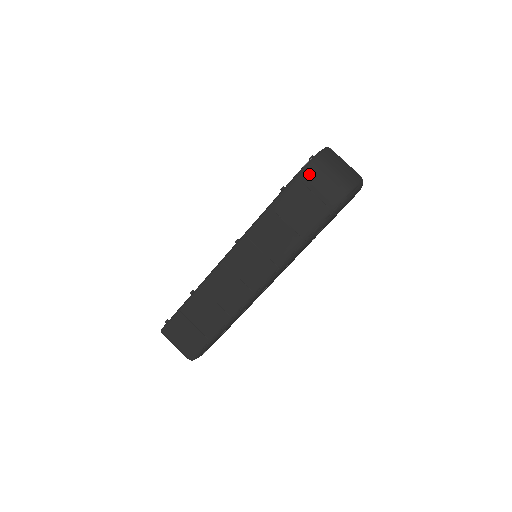
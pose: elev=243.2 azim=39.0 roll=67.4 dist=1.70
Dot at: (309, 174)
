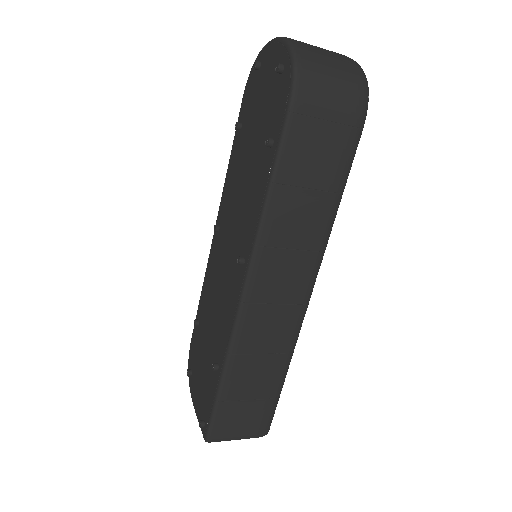
Dot at: (307, 95)
